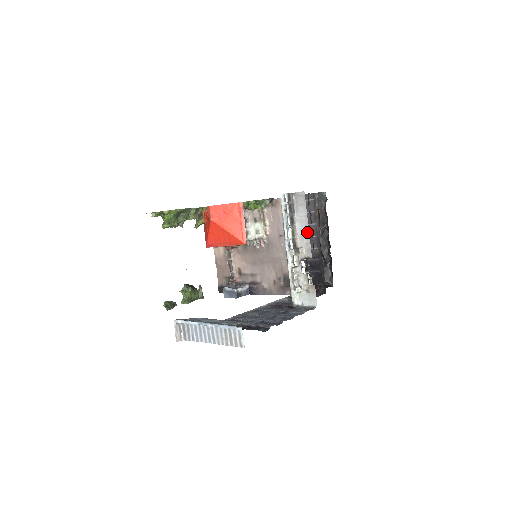
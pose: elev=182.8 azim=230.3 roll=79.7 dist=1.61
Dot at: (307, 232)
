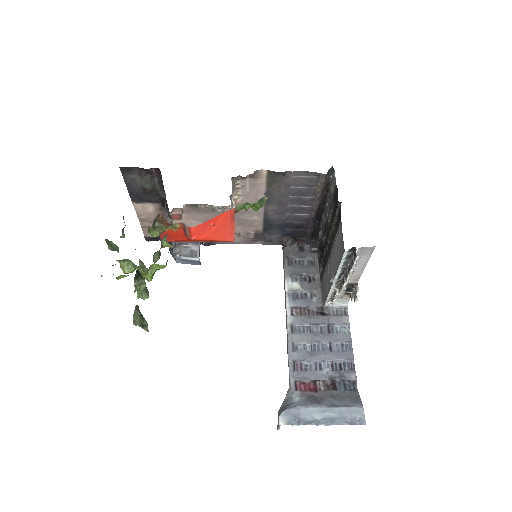
Dot at: (362, 270)
